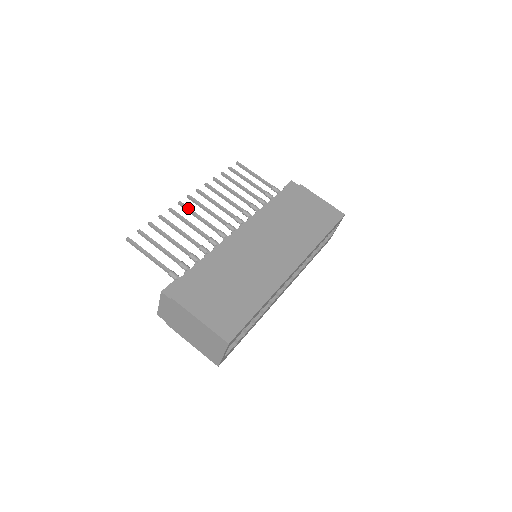
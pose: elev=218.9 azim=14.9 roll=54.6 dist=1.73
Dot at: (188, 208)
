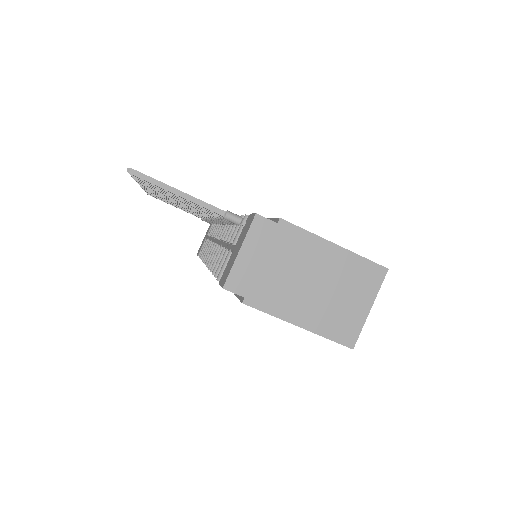
Dot at: occluded
